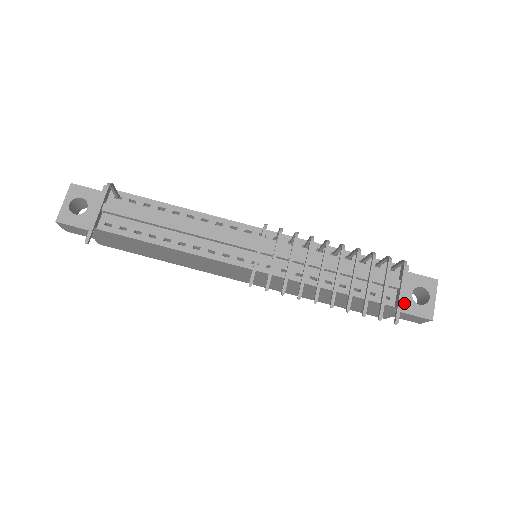
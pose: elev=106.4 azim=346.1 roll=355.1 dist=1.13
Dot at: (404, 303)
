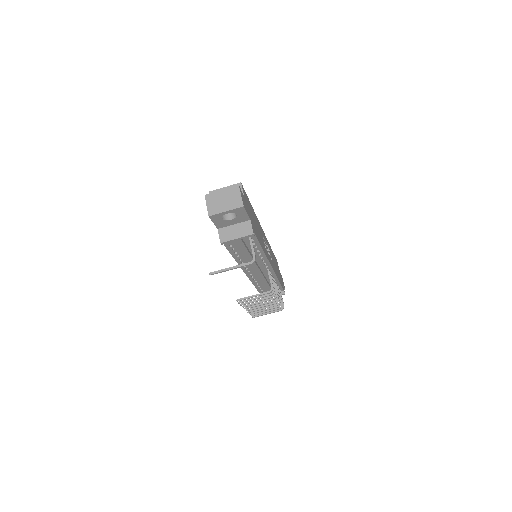
Dot at: occluded
